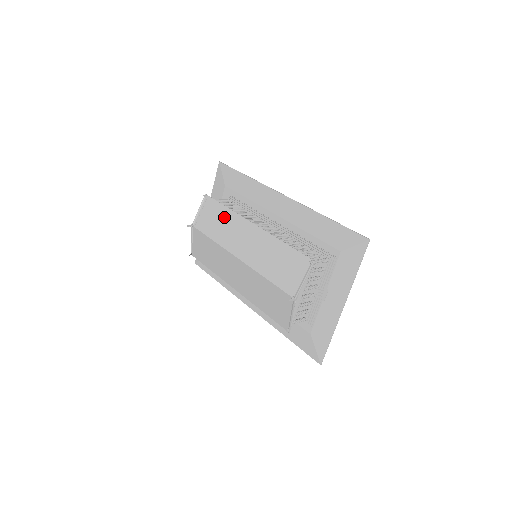
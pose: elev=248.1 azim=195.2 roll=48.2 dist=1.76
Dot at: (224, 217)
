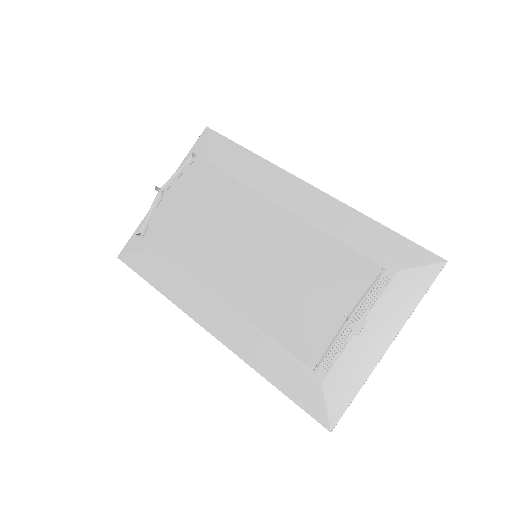
Dot at: (225, 188)
